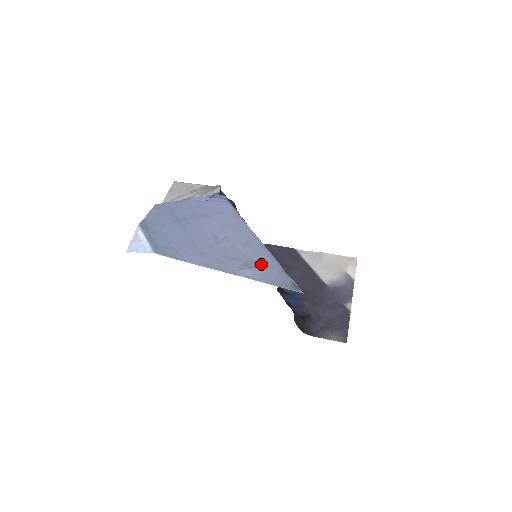
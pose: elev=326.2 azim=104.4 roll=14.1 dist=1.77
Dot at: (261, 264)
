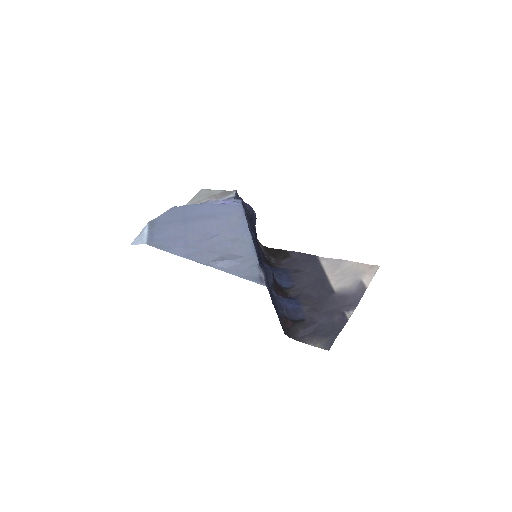
Dot at: (238, 258)
